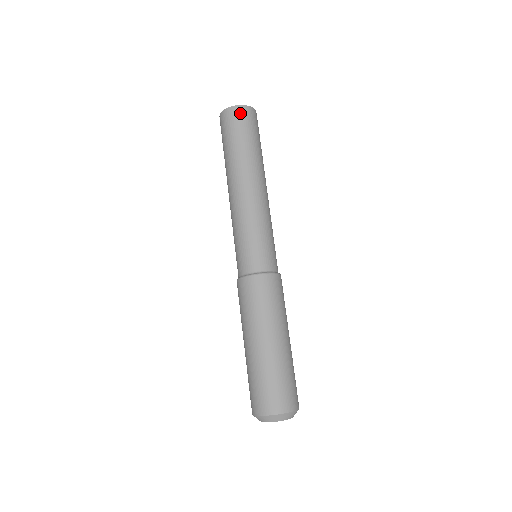
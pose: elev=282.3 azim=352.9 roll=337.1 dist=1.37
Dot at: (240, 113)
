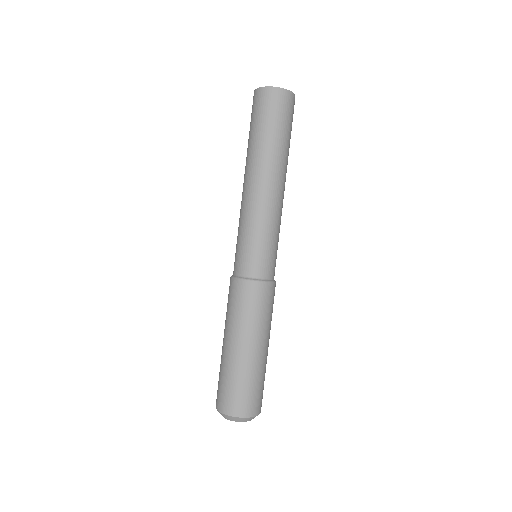
Dot at: (260, 97)
